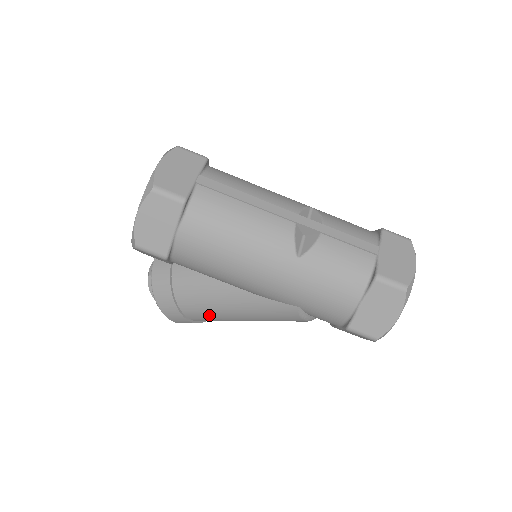
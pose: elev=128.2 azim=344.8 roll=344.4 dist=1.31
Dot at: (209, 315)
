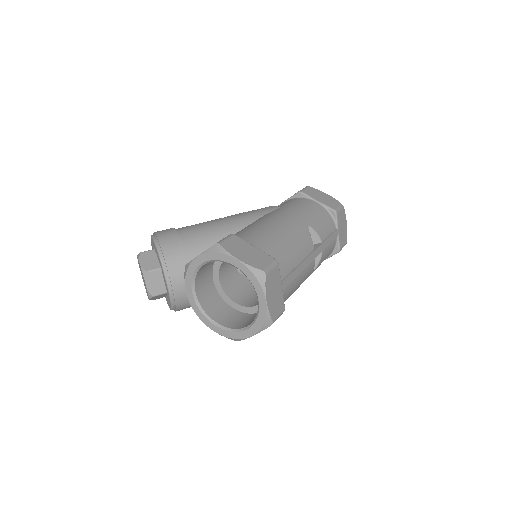
Dot at: occluded
